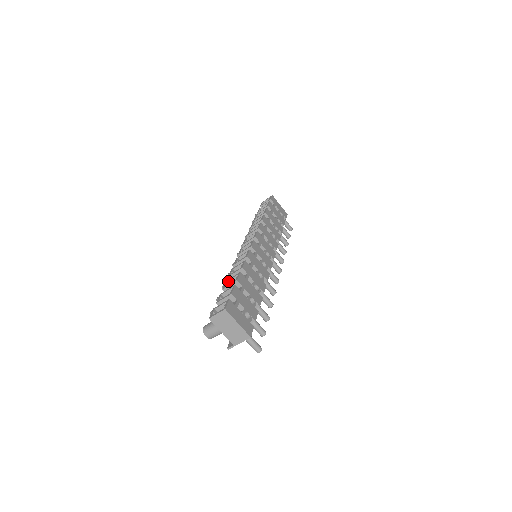
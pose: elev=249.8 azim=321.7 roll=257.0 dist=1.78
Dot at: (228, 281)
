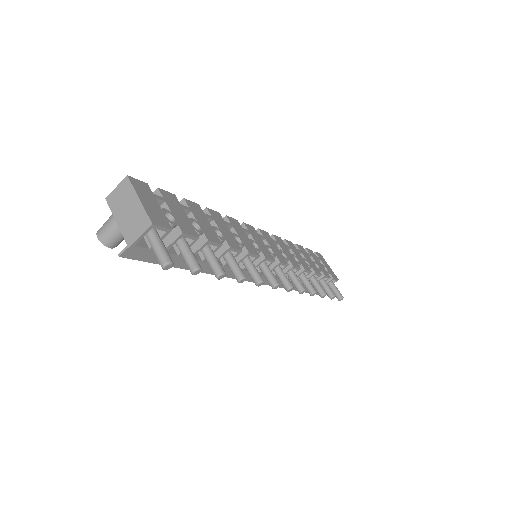
Dot at: occluded
